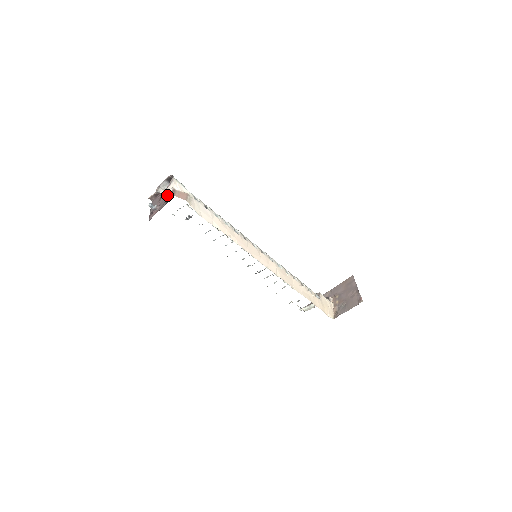
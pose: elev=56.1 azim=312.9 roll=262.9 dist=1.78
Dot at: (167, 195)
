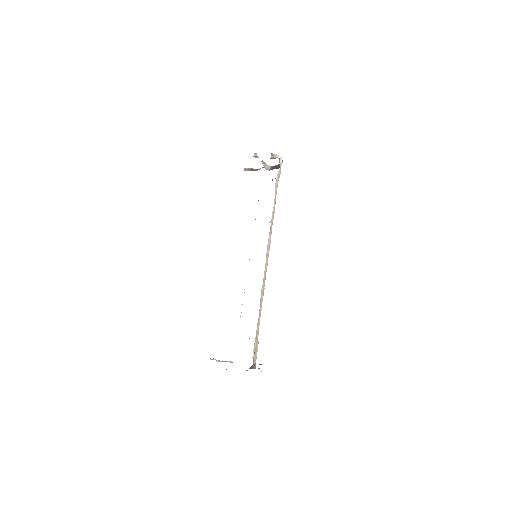
Dot at: (273, 157)
